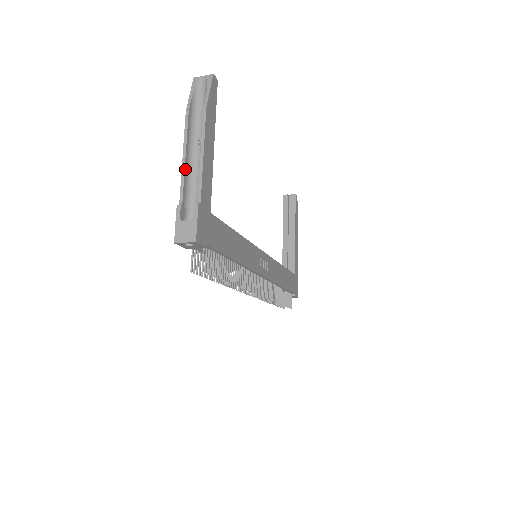
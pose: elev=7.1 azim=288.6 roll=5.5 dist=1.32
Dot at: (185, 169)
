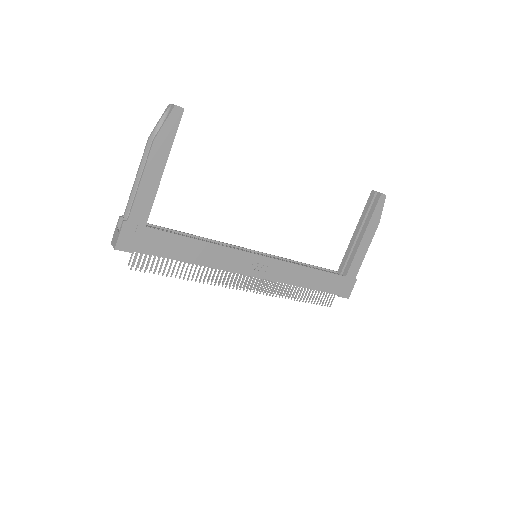
Dot at: (134, 188)
